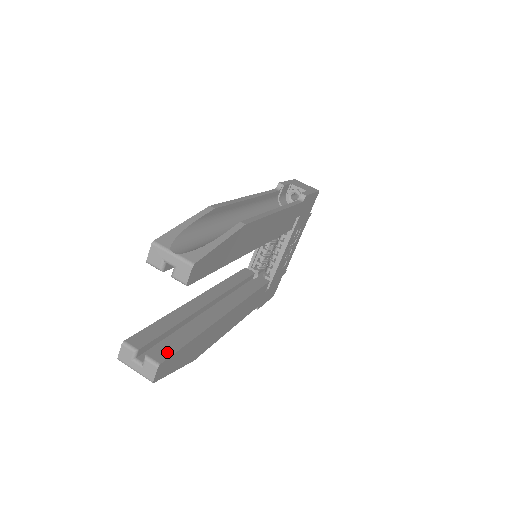
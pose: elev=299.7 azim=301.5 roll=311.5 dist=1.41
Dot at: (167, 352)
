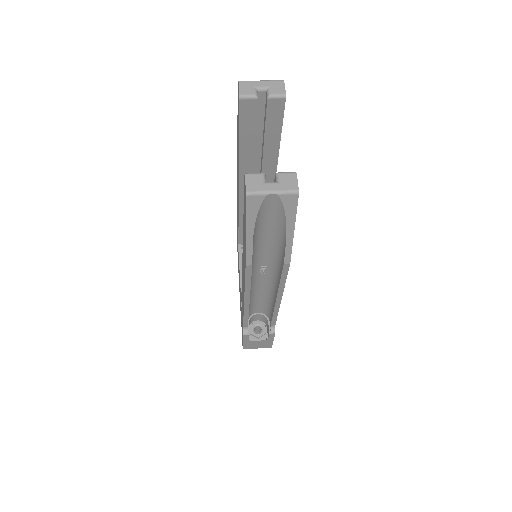
Dot at: occluded
